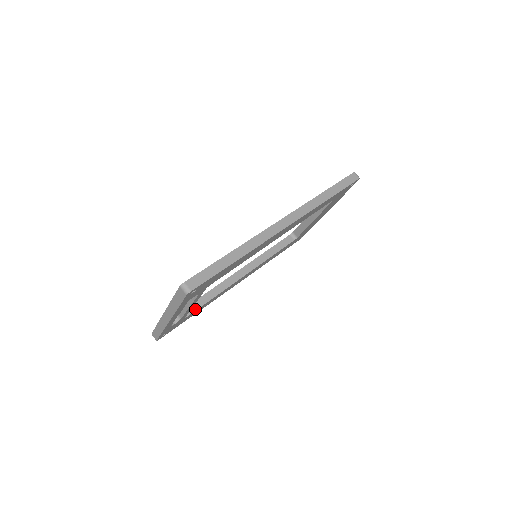
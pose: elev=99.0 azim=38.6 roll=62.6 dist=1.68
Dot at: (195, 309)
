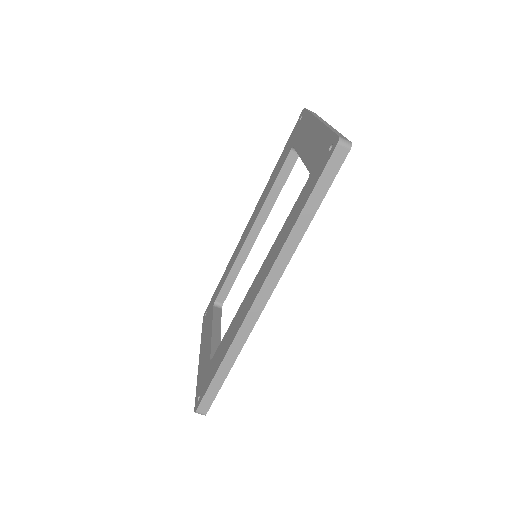
Dot at: (226, 294)
